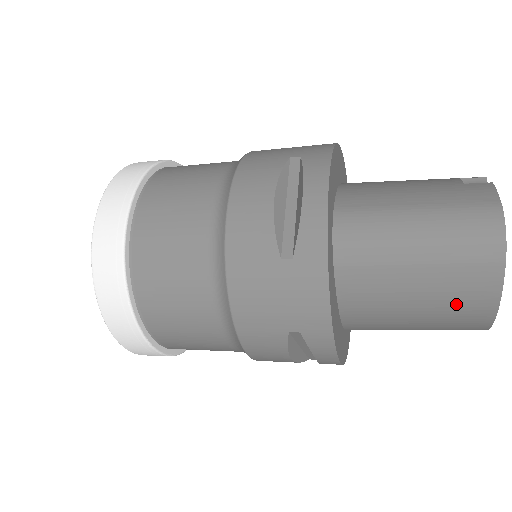
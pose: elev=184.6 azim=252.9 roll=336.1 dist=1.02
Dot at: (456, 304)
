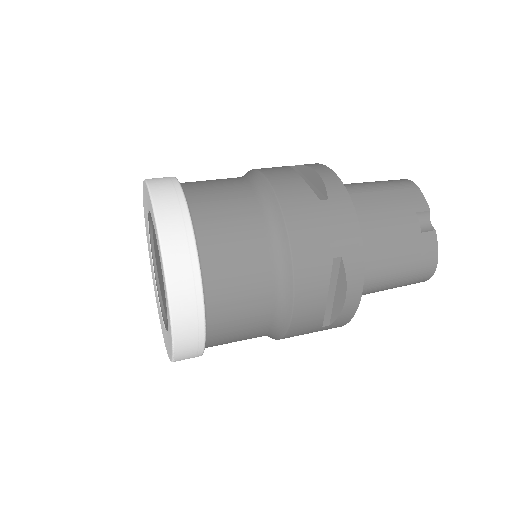
Dot at: occluded
